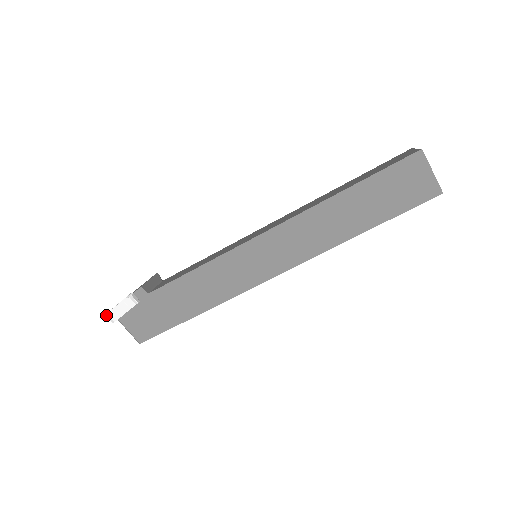
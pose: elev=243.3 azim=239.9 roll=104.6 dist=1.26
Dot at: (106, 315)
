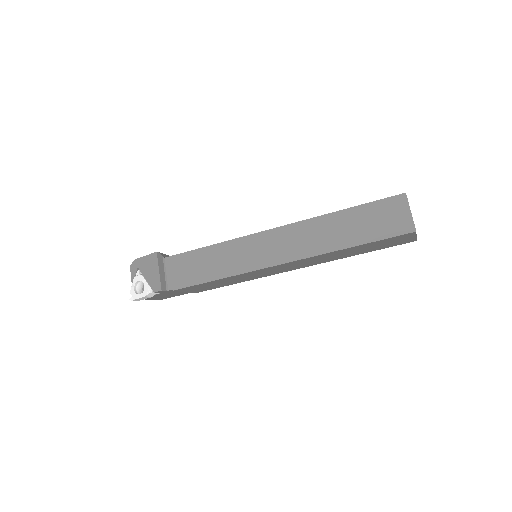
Dot at: occluded
